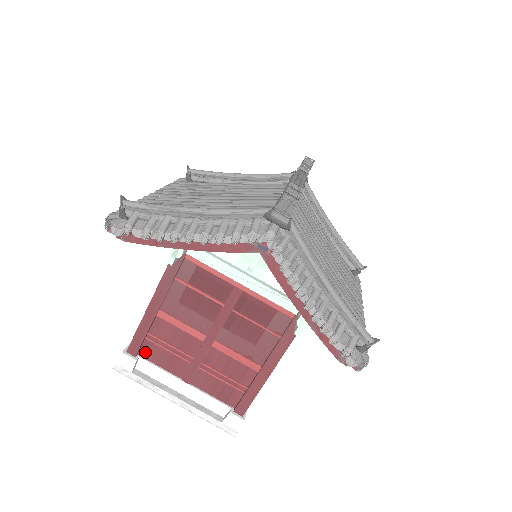
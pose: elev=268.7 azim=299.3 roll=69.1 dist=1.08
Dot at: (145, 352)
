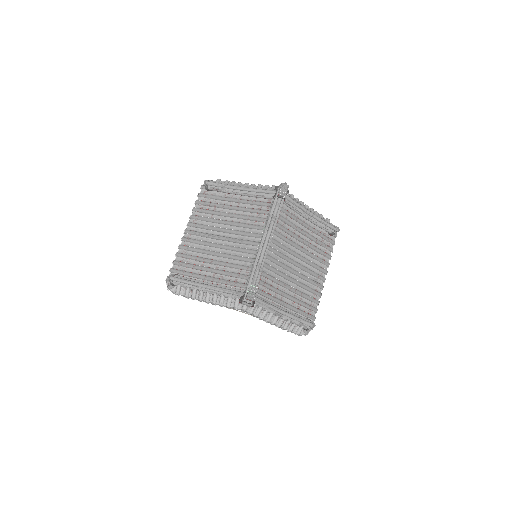
Dot at: occluded
